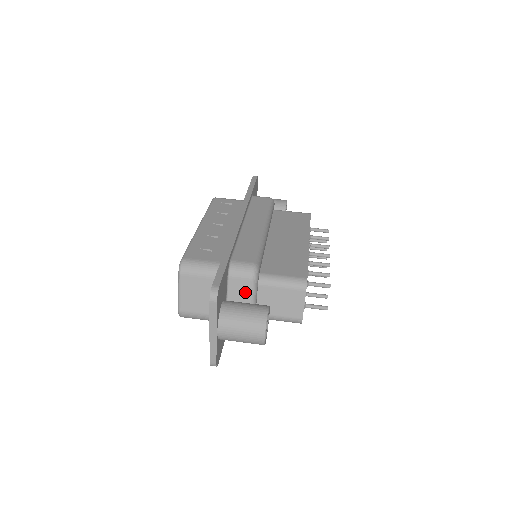
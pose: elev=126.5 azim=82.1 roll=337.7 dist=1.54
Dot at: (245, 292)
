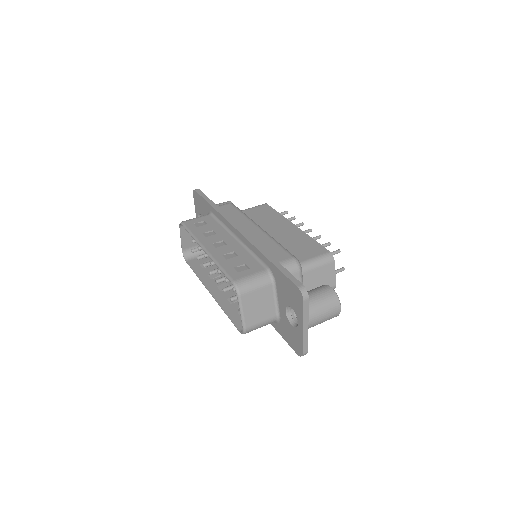
Dot at: occluded
